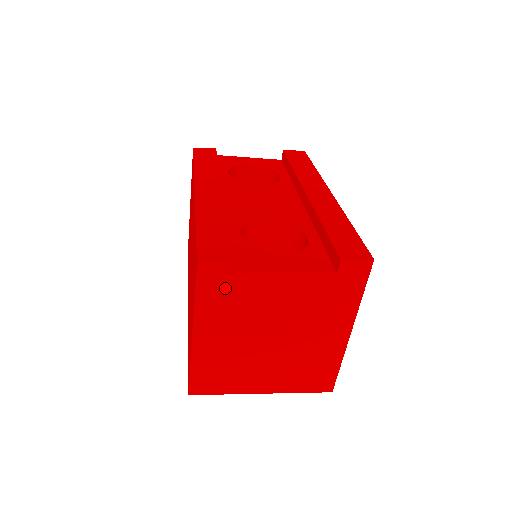
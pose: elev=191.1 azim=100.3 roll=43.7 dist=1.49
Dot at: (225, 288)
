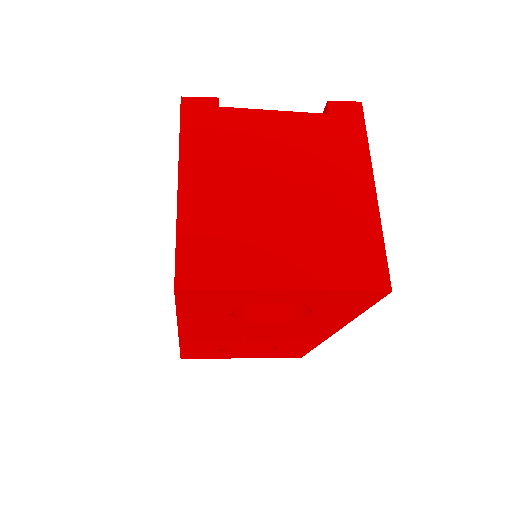
Dot at: (213, 126)
